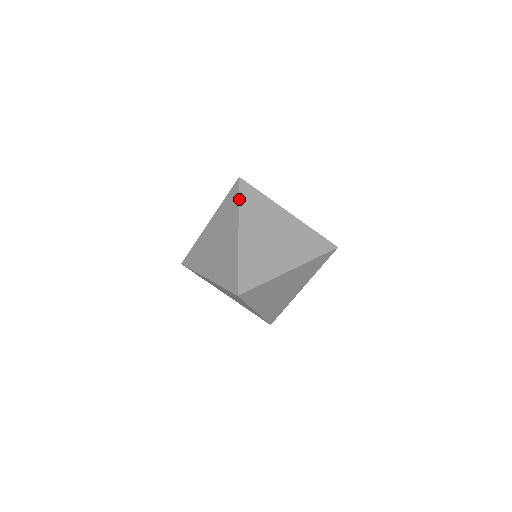
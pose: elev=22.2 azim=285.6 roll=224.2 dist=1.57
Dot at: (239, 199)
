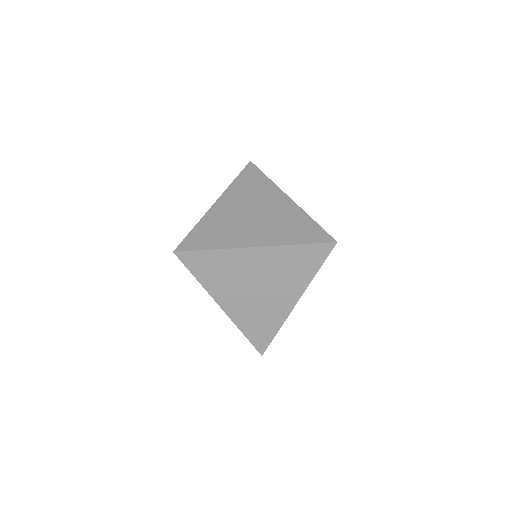
Dot at: (237, 177)
